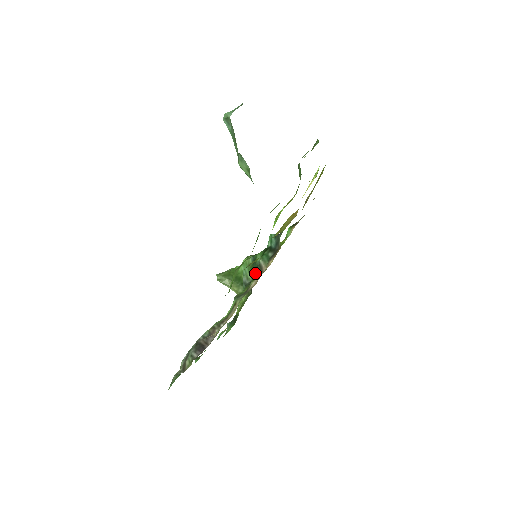
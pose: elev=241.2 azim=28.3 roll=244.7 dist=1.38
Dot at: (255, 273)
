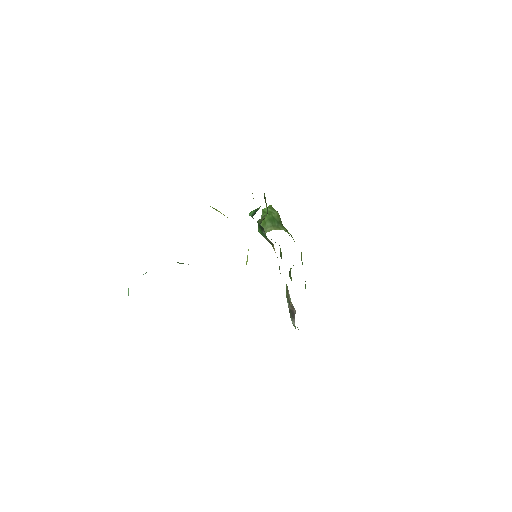
Dot at: (271, 244)
